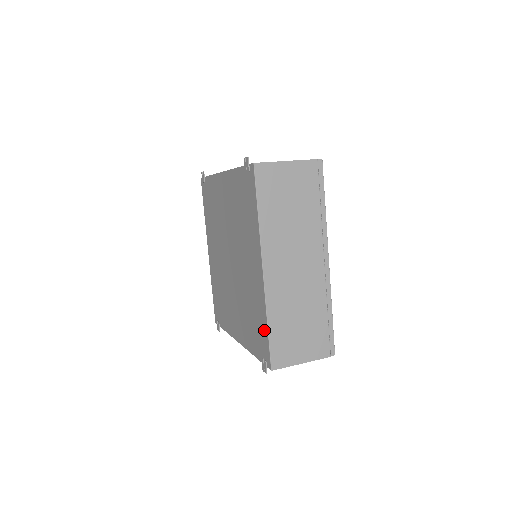
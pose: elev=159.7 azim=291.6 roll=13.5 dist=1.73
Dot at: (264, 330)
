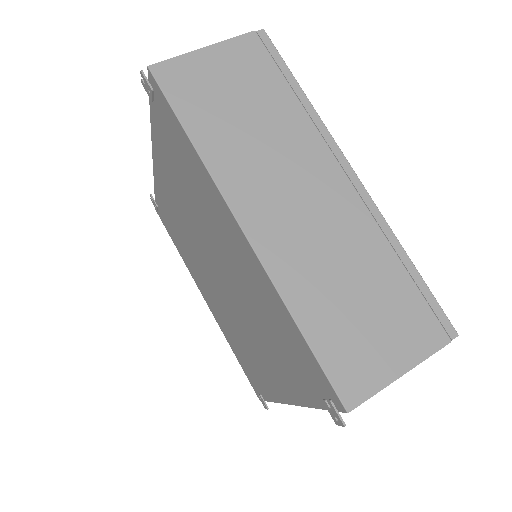
Dot at: (298, 340)
